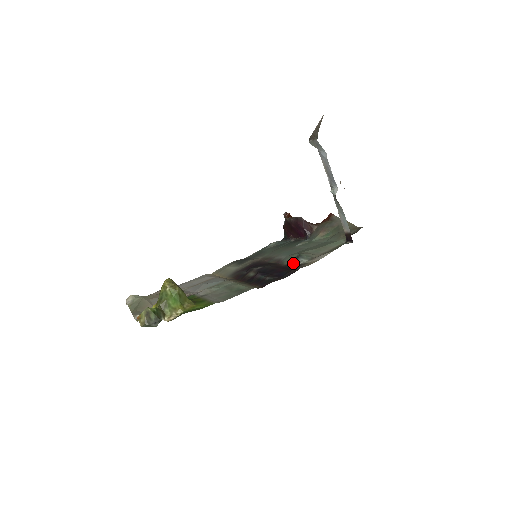
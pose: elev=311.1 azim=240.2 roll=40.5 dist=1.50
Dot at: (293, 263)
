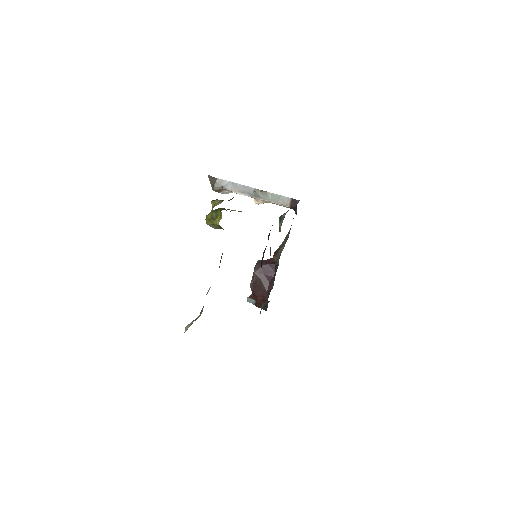
Dot at: (282, 221)
